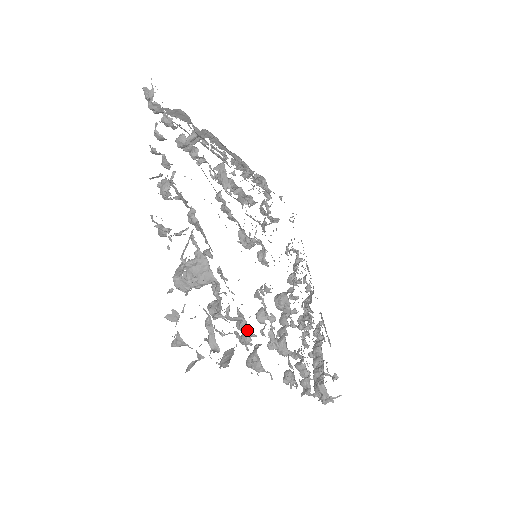
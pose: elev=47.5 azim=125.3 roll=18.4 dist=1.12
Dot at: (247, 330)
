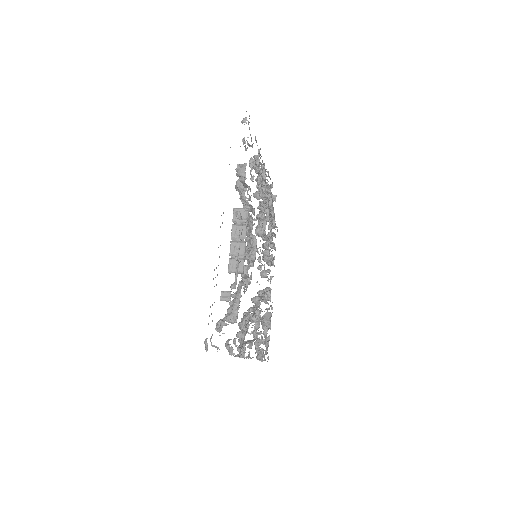
Dot at: (268, 304)
